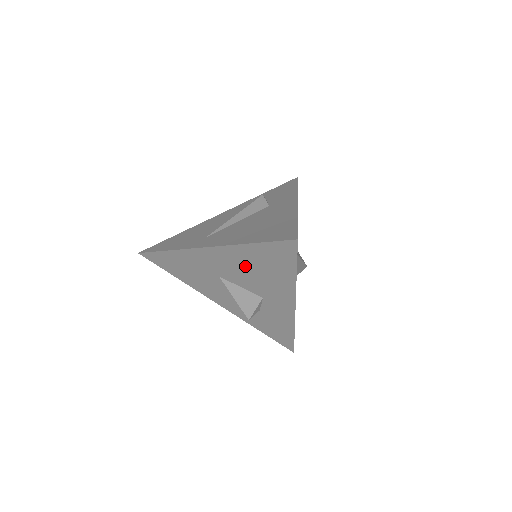
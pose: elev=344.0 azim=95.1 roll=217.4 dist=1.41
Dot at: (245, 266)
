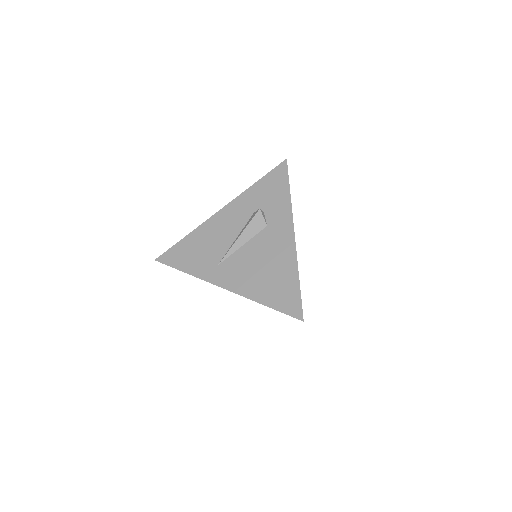
Dot at: occluded
